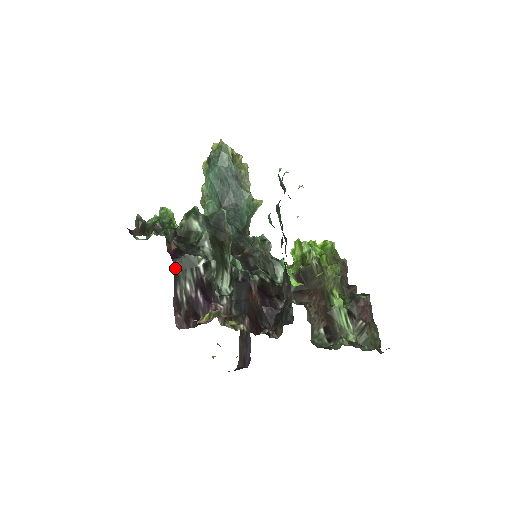
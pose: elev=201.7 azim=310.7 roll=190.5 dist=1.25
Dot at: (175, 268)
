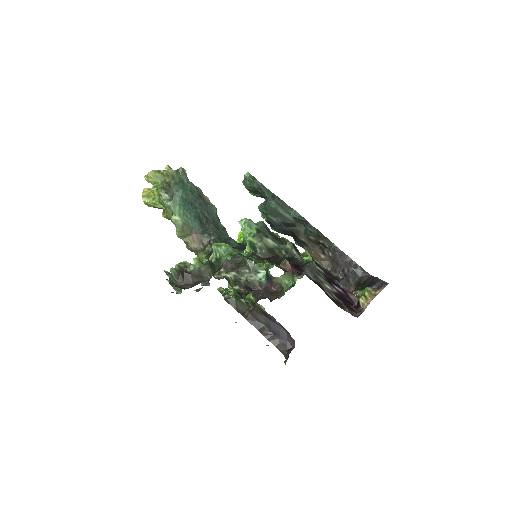
Dot at: (311, 279)
